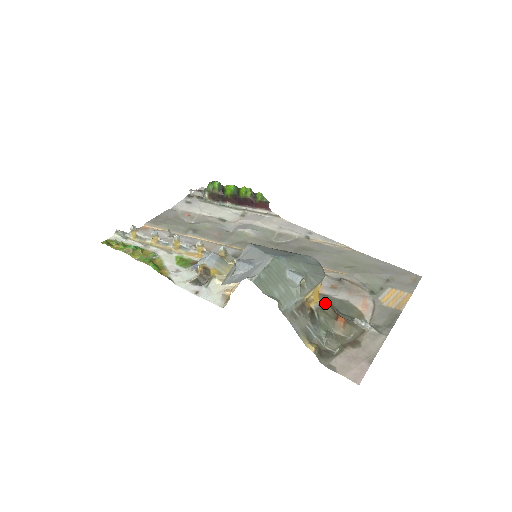
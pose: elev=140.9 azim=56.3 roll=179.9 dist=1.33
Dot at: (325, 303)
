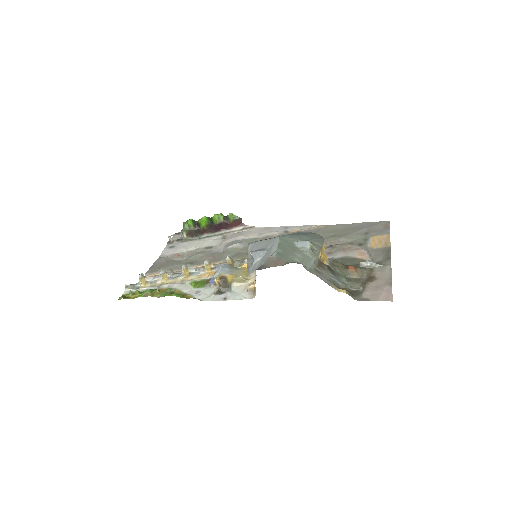
Dot at: (332, 261)
